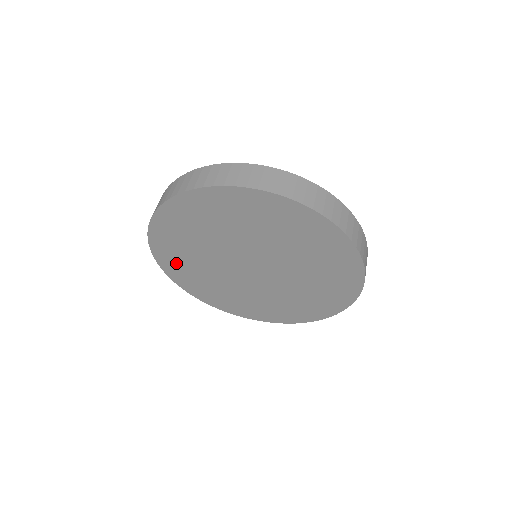
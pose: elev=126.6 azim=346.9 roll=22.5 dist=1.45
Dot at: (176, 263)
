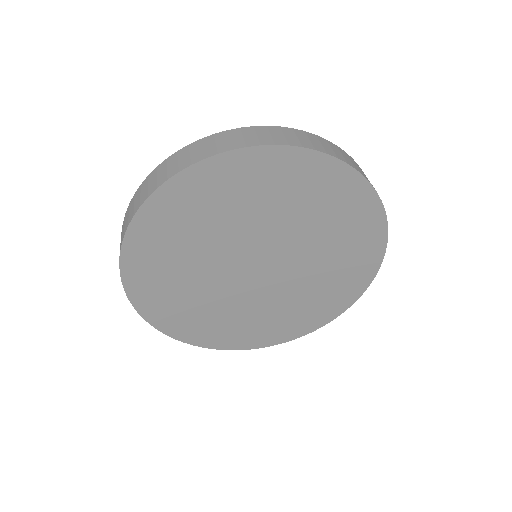
Dot at: (160, 299)
